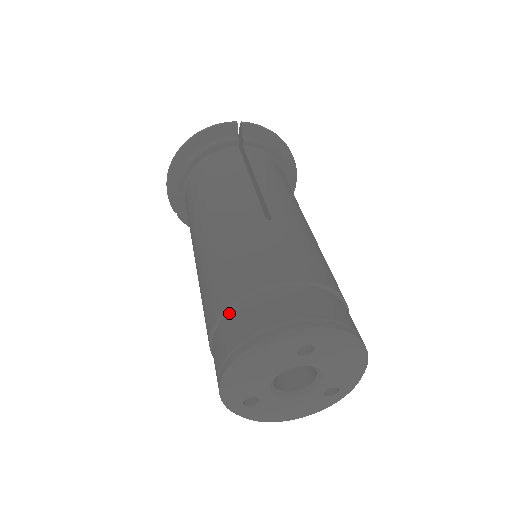
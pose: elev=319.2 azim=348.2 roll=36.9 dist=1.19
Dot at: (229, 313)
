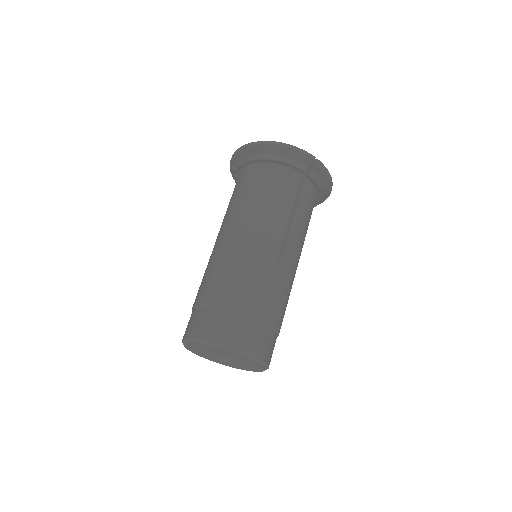
Dot at: (219, 310)
